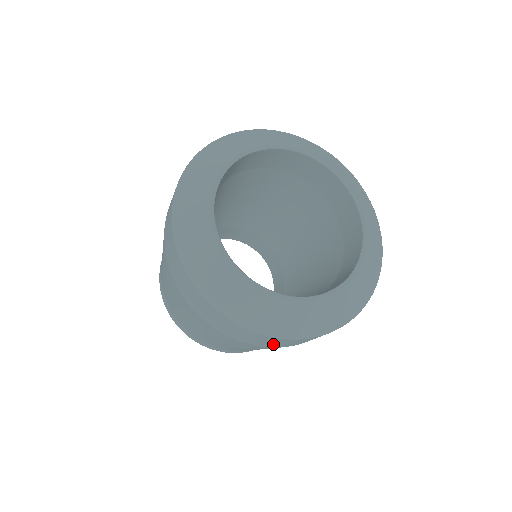
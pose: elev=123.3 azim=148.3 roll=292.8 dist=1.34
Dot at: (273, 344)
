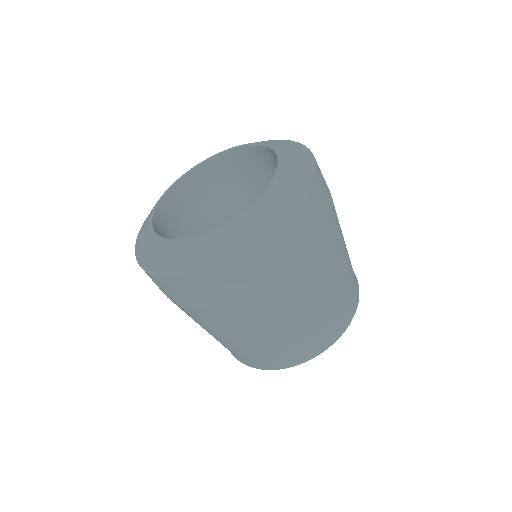
Dot at: (230, 289)
